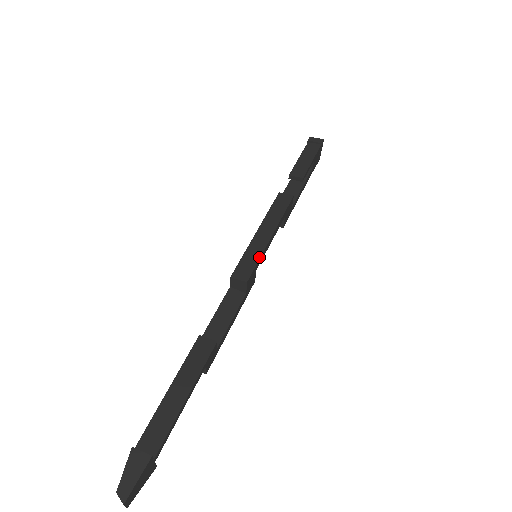
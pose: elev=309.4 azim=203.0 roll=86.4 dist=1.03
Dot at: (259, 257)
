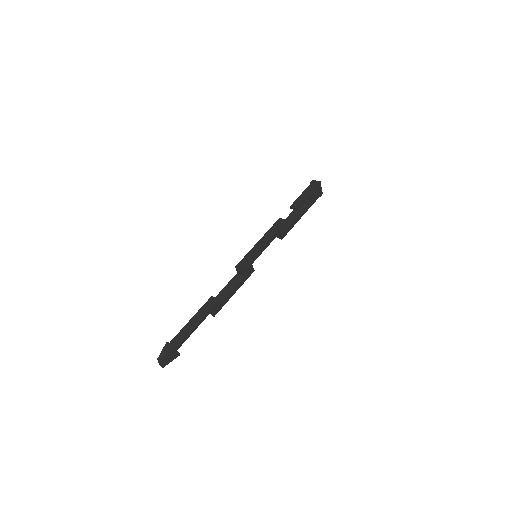
Dot at: (253, 256)
